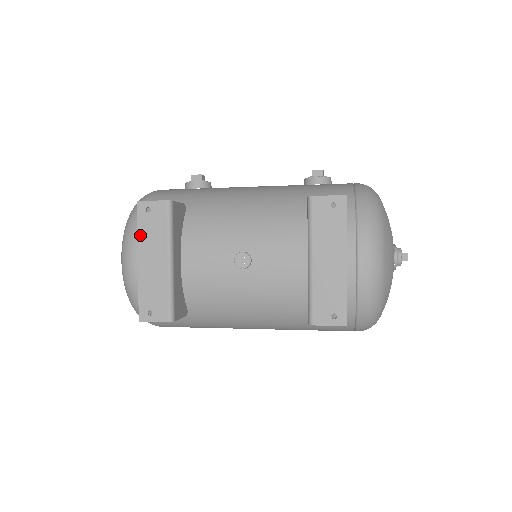
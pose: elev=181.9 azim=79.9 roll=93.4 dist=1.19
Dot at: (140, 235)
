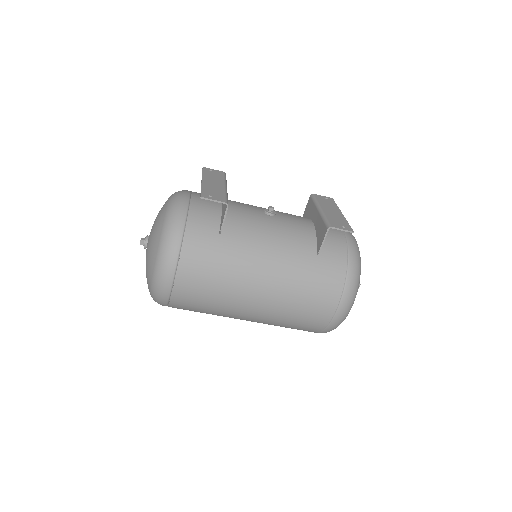
Dot at: (204, 174)
